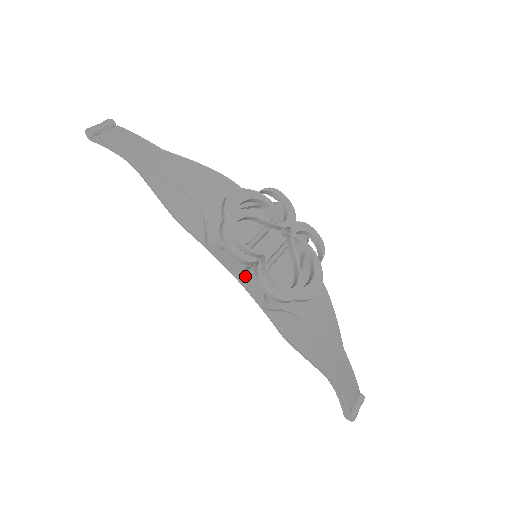
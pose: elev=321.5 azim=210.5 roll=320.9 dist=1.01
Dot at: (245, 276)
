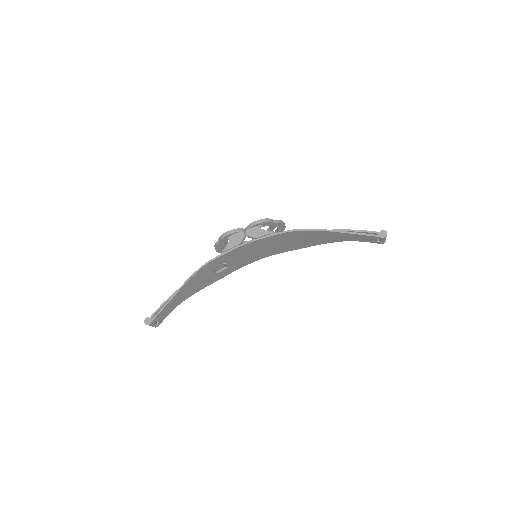
Dot at: (247, 234)
